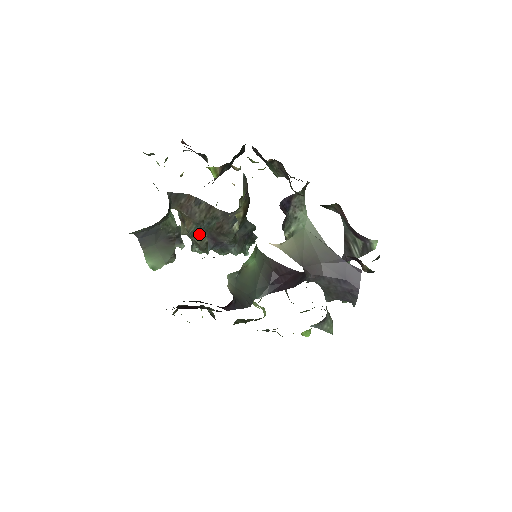
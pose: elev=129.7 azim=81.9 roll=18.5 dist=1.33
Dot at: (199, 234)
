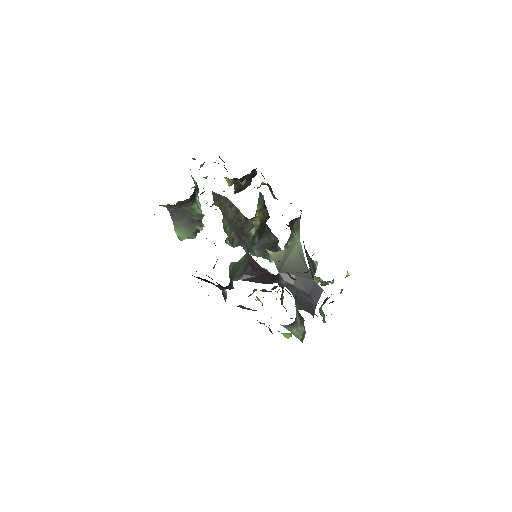
Dot at: (230, 230)
